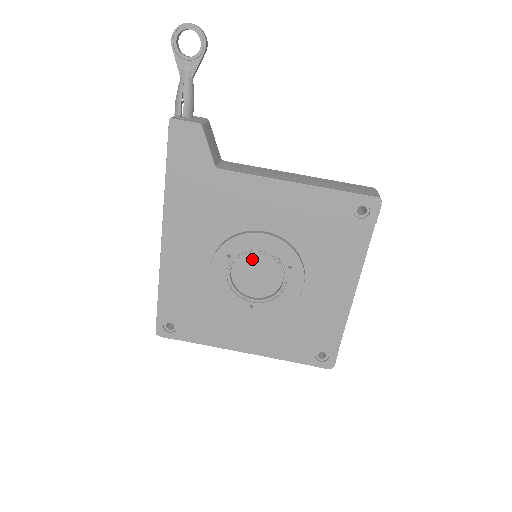
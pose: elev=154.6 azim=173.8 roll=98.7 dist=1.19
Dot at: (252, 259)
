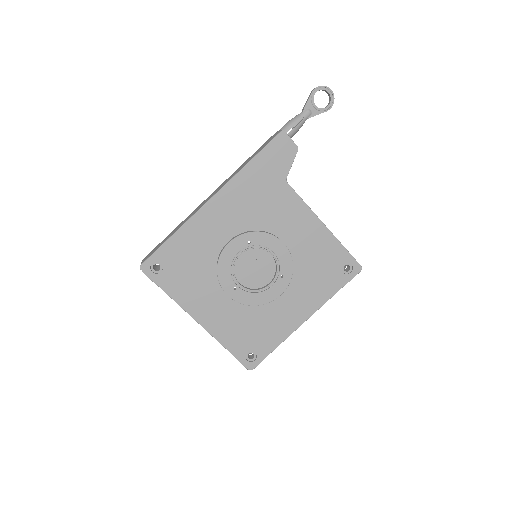
Dot at: (261, 255)
